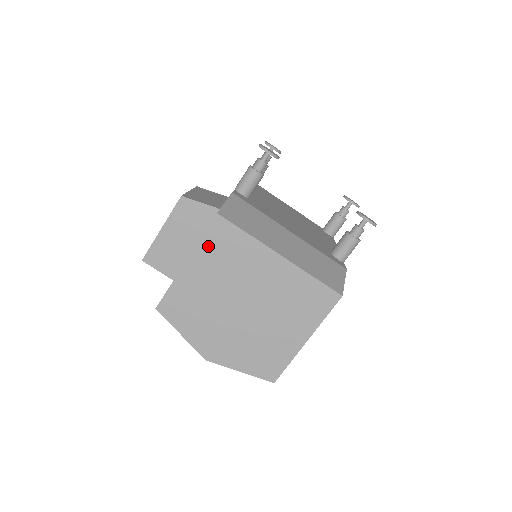
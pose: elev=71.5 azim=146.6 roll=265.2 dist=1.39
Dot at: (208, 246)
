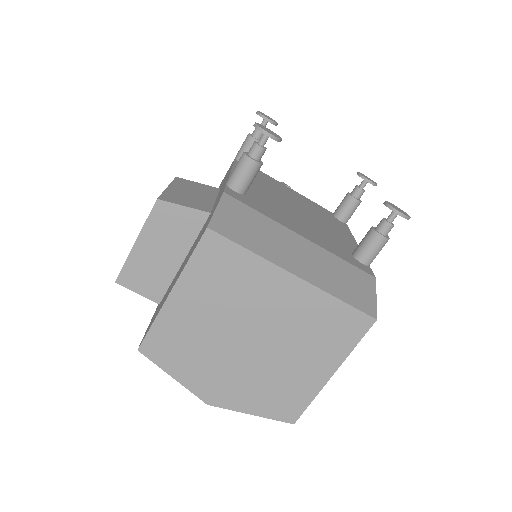
Dot at: (198, 270)
